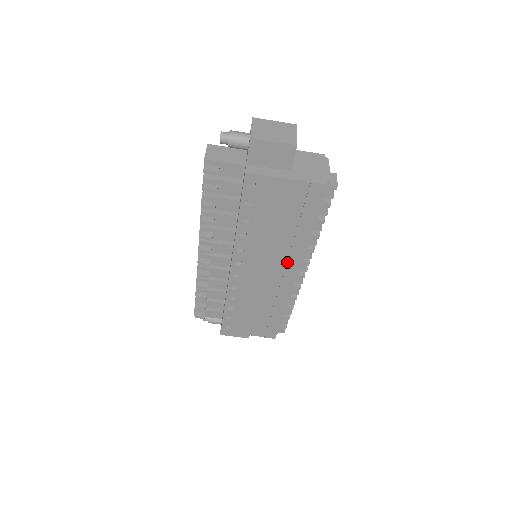
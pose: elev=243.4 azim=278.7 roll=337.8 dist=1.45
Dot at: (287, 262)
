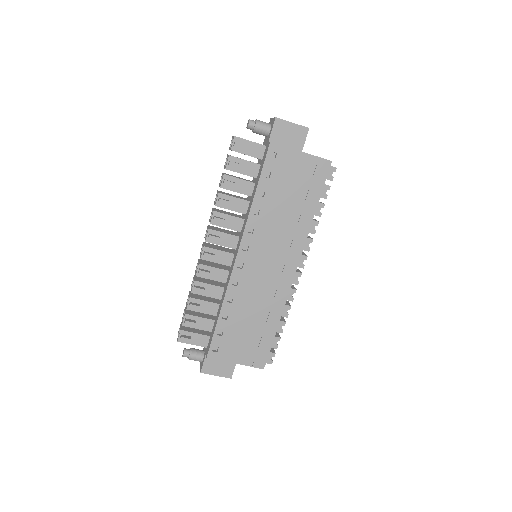
Dot at: (290, 249)
